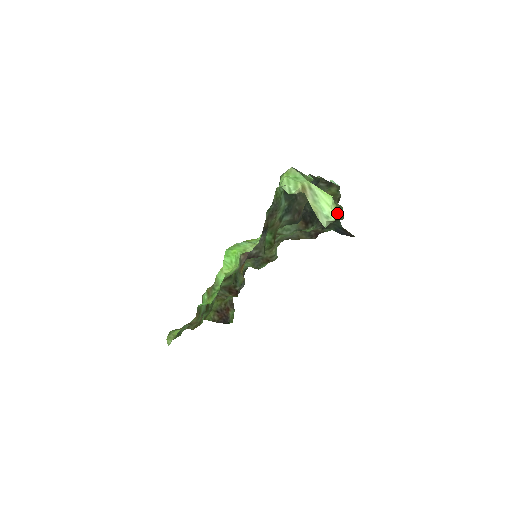
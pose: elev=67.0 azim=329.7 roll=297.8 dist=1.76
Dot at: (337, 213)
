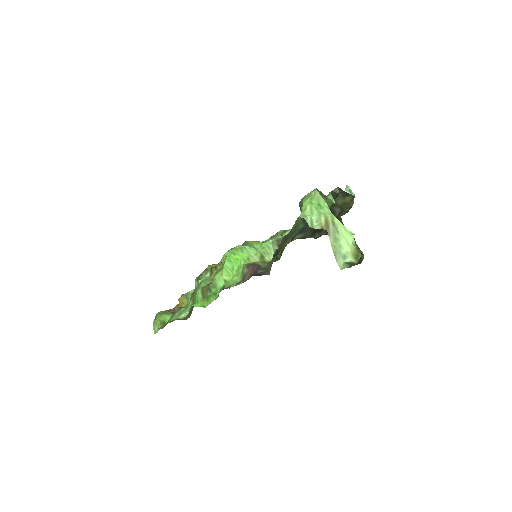
Dot at: (355, 255)
